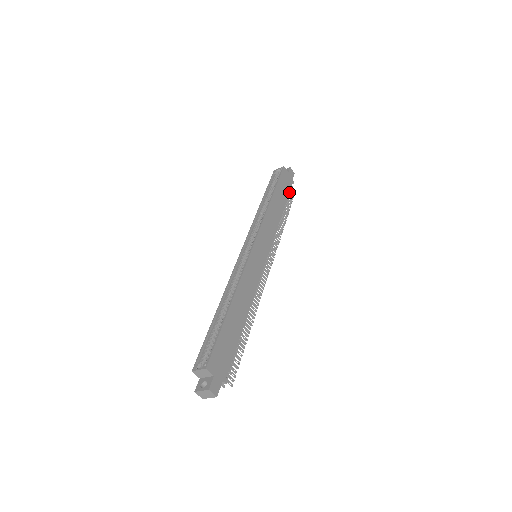
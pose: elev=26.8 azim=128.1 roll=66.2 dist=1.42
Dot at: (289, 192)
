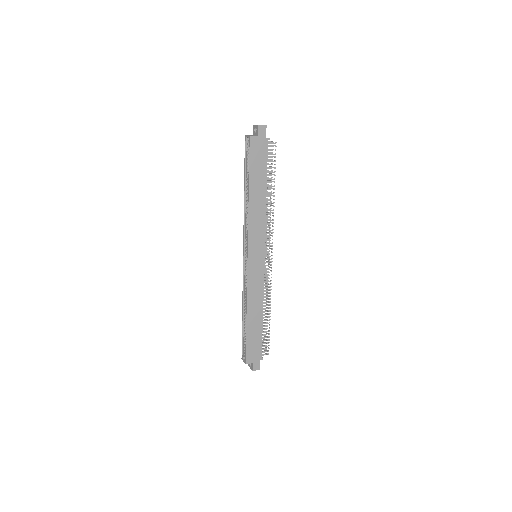
Dot at: (267, 160)
